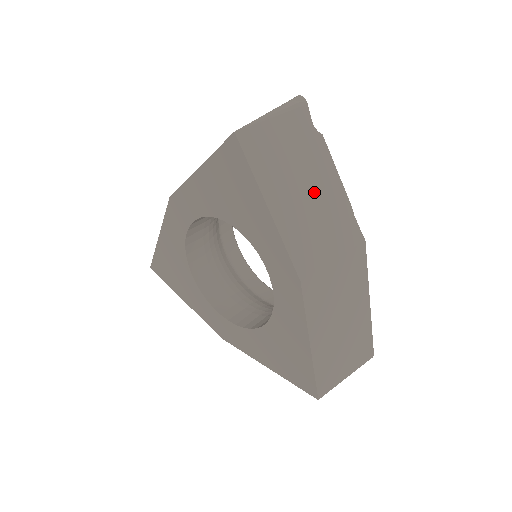
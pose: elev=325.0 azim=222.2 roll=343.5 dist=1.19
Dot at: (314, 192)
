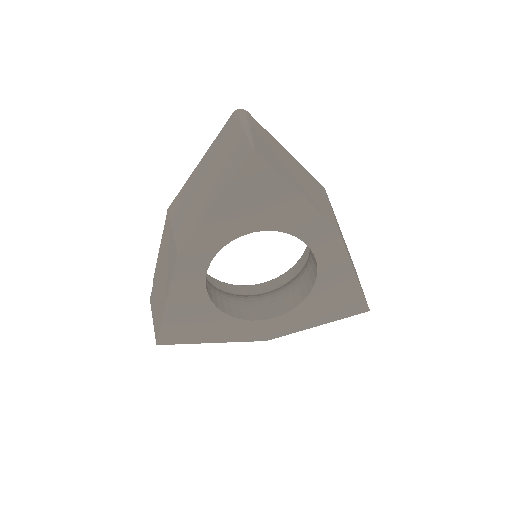
Dot at: (296, 170)
